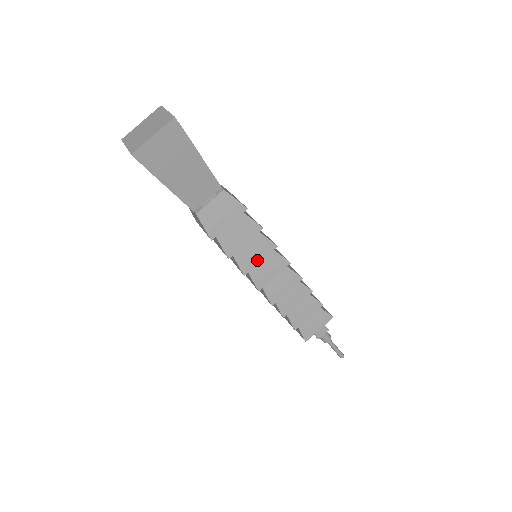
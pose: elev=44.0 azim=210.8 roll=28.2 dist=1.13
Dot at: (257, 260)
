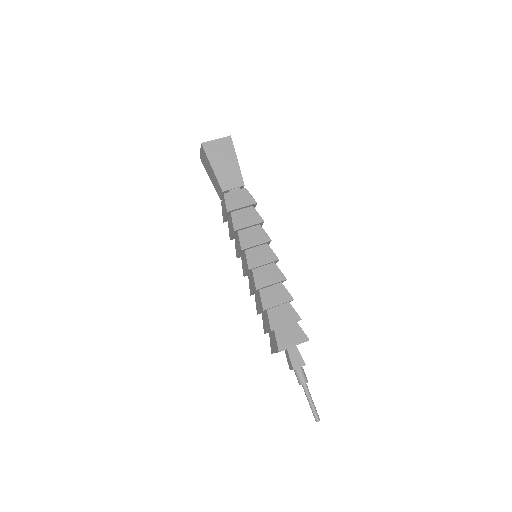
Dot at: (254, 244)
